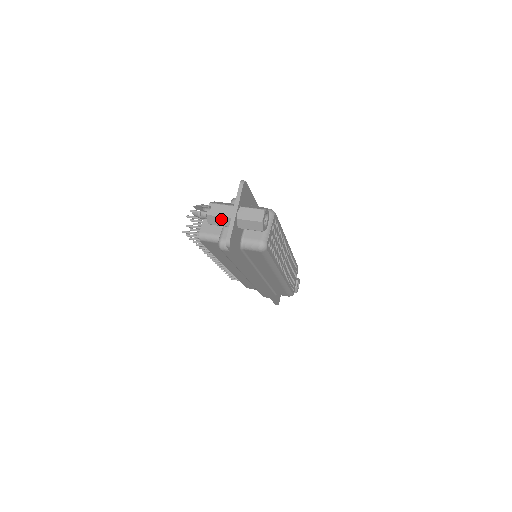
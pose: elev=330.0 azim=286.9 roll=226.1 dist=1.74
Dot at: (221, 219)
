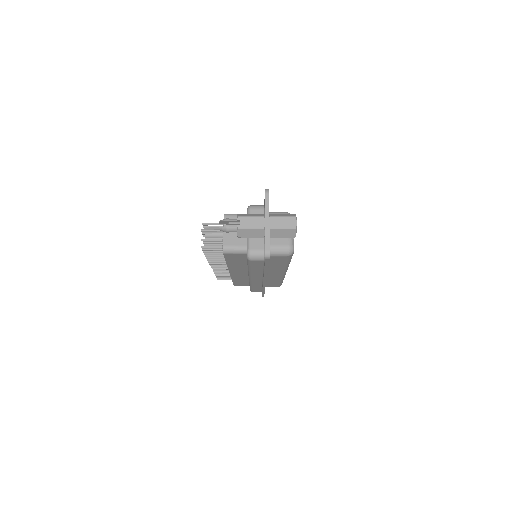
Dot at: (253, 231)
